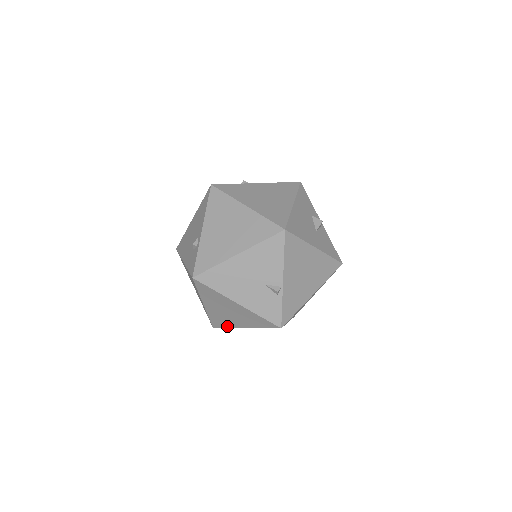
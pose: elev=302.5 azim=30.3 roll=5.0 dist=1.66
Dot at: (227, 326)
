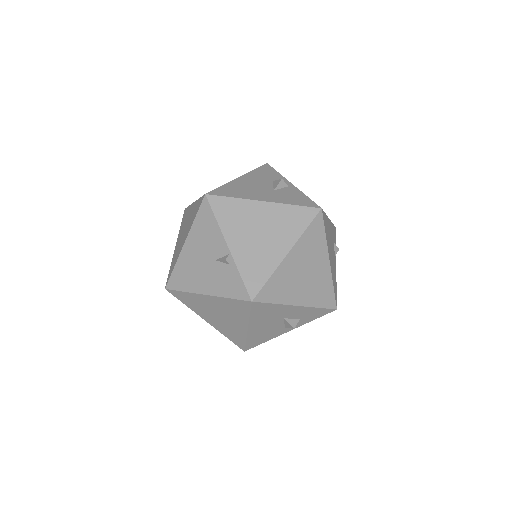
Dot at: (243, 339)
